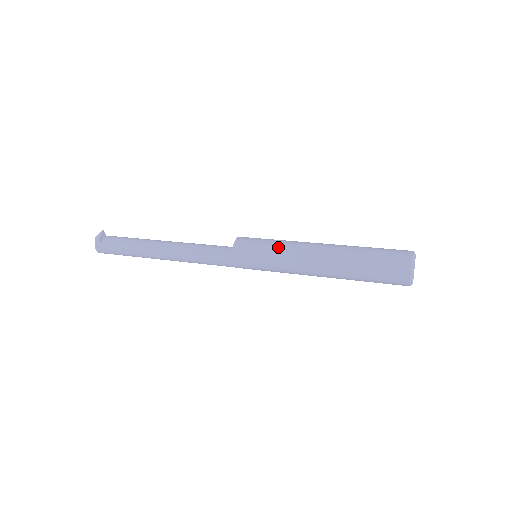
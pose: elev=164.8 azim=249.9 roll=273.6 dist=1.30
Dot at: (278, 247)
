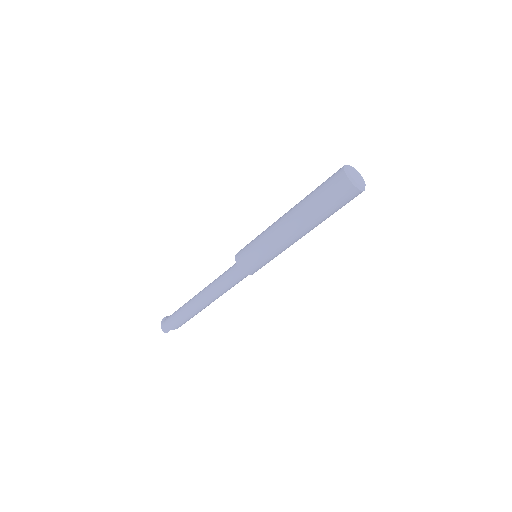
Dot at: occluded
